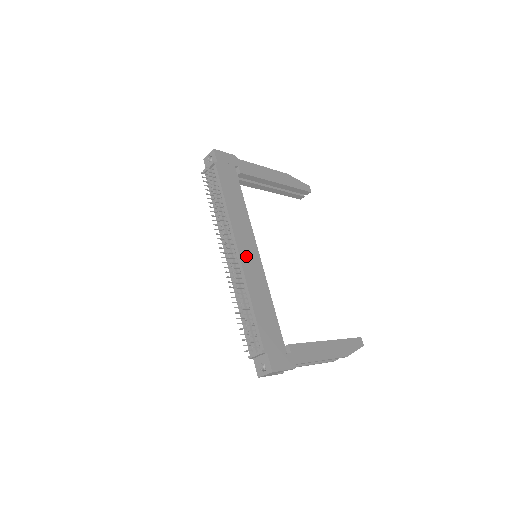
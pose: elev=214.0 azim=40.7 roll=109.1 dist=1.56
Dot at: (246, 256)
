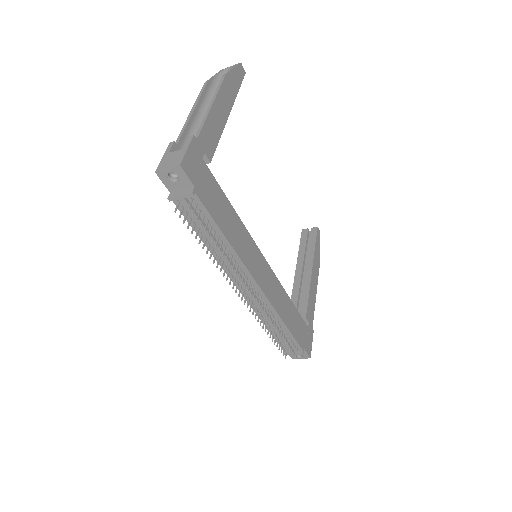
Dot at: (264, 283)
